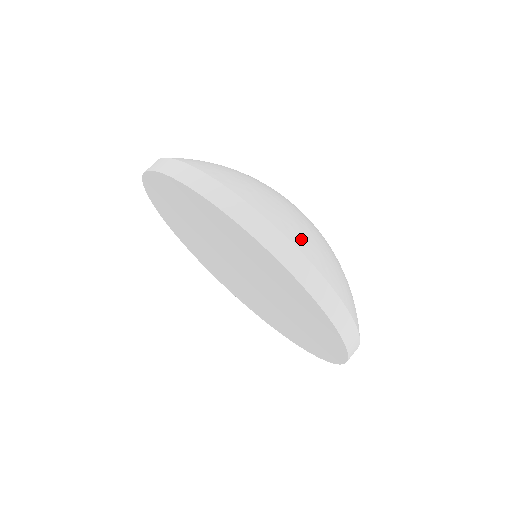
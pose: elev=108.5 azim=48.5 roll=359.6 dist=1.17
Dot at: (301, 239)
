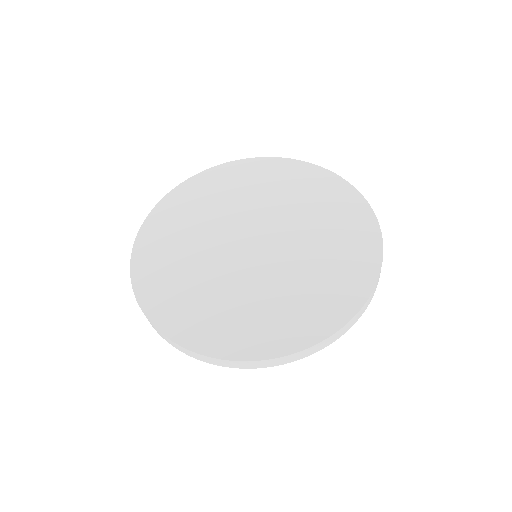
Dot at: occluded
